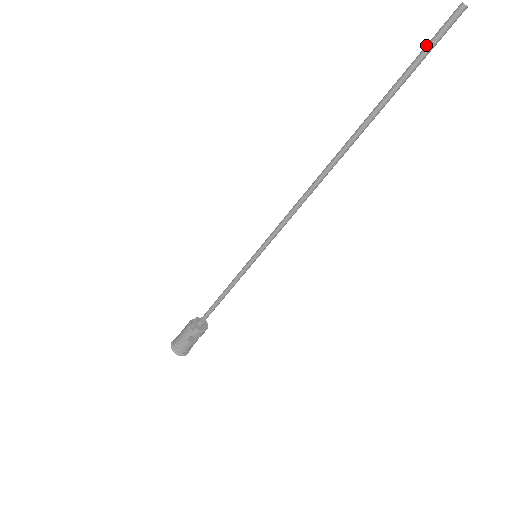
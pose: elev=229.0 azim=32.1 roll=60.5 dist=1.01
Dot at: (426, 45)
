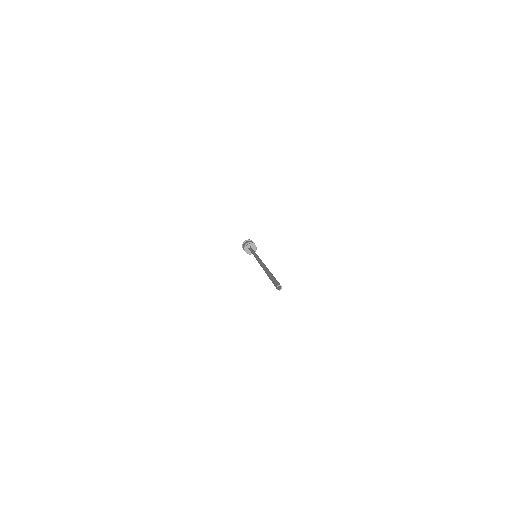
Dot at: (272, 282)
